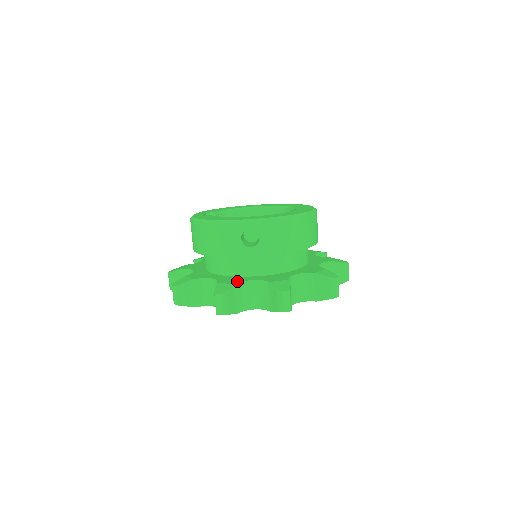
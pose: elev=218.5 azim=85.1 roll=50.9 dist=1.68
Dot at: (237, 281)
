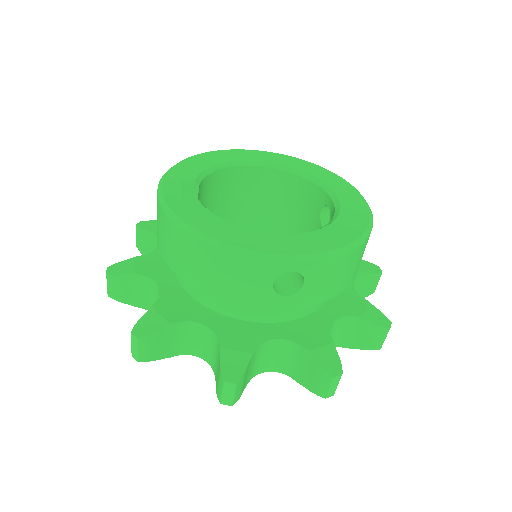
Dot at: (253, 343)
